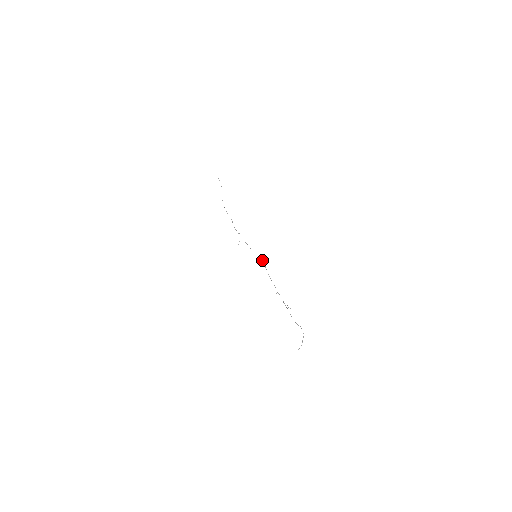
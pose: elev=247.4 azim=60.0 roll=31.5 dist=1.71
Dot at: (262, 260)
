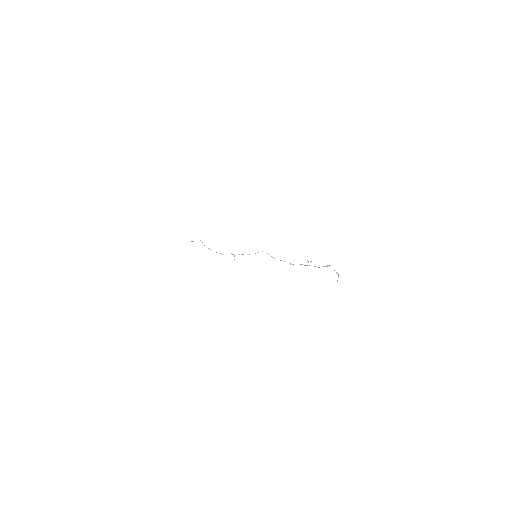
Dot at: occluded
